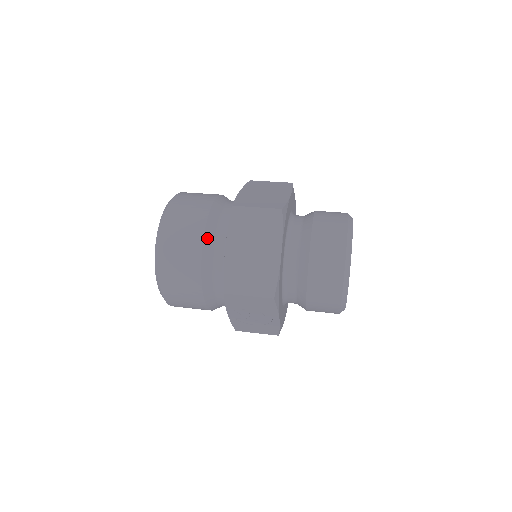
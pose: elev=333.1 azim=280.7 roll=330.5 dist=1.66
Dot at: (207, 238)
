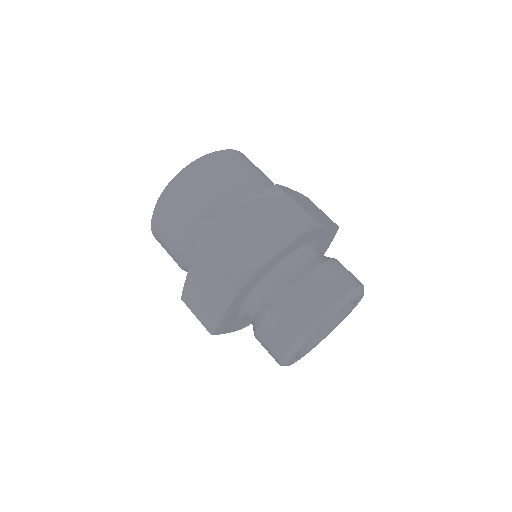
Dot at: (232, 193)
